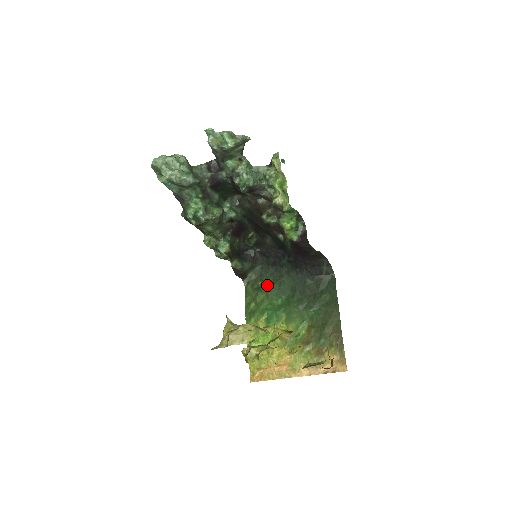
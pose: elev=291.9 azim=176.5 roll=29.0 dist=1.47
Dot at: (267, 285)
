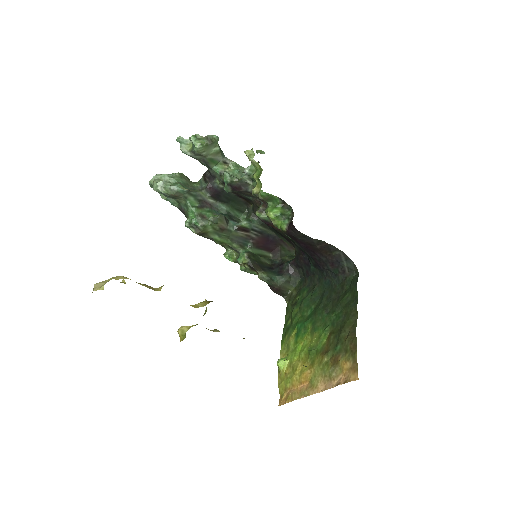
Dot at: (302, 298)
